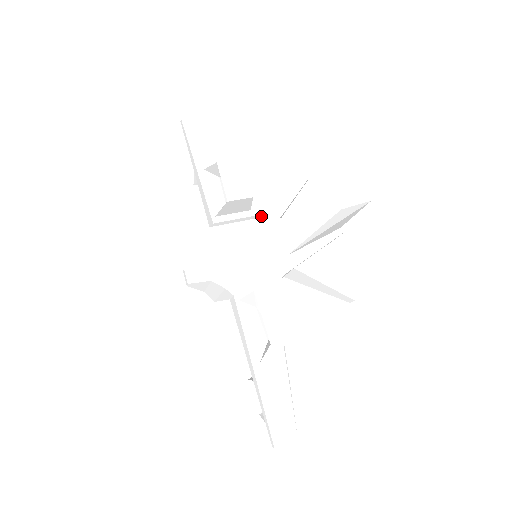
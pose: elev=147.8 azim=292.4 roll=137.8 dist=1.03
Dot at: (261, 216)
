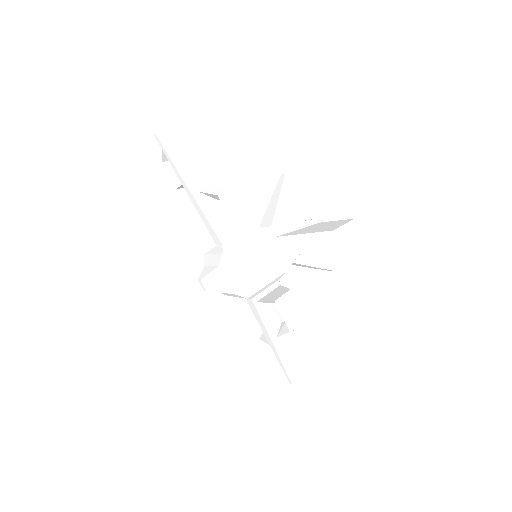
Dot at: (258, 228)
